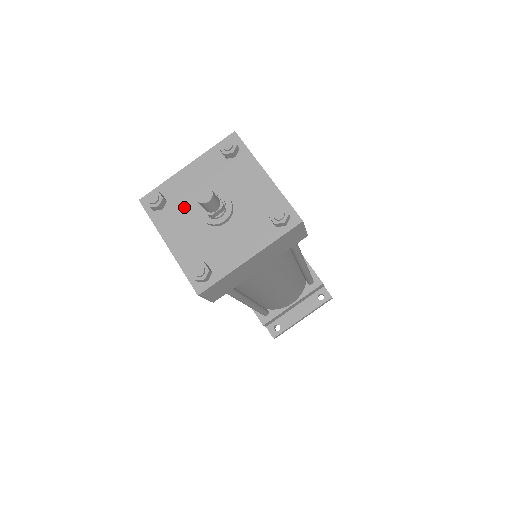
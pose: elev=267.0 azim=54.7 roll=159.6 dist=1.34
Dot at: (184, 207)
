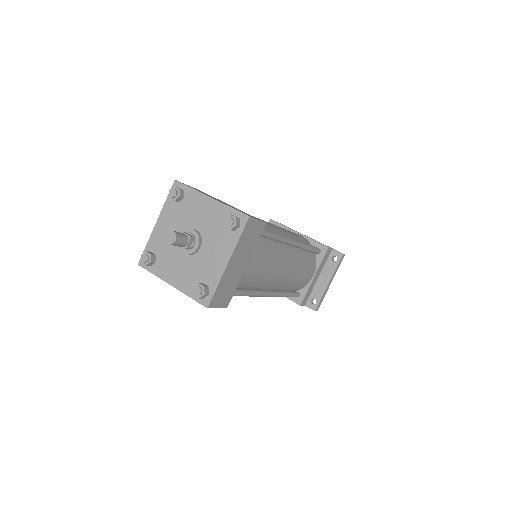
Dot at: (168, 252)
